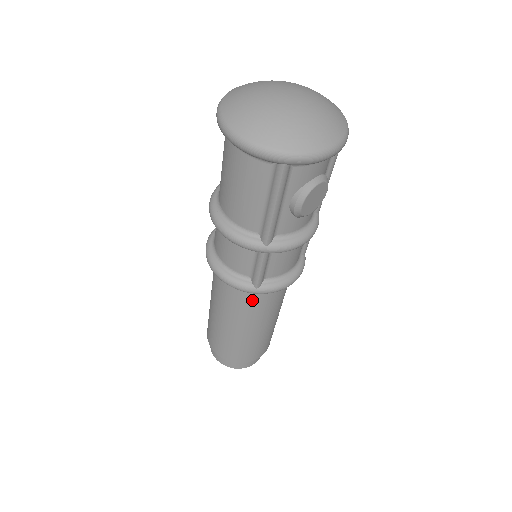
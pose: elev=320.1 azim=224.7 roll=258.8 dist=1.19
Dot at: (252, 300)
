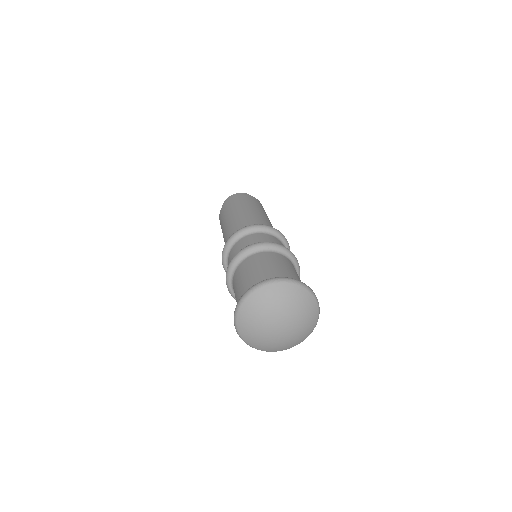
Dot at: occluded
